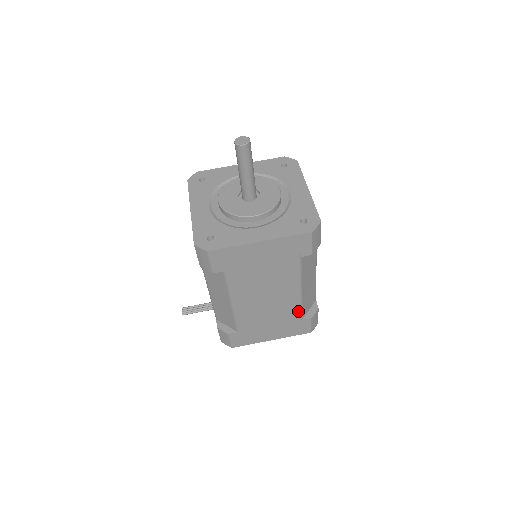
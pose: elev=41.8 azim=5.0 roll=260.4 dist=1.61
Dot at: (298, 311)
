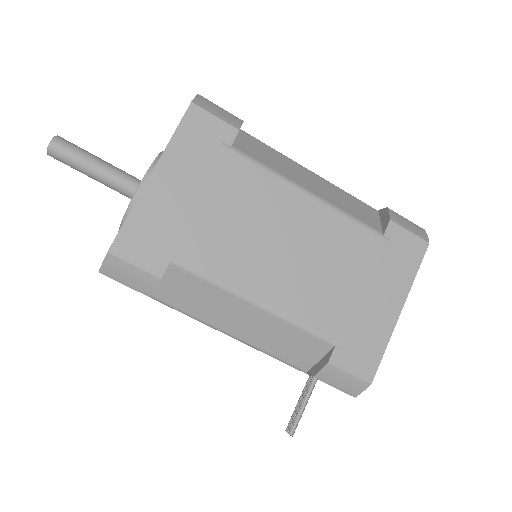
Dot at: (356, 227)
